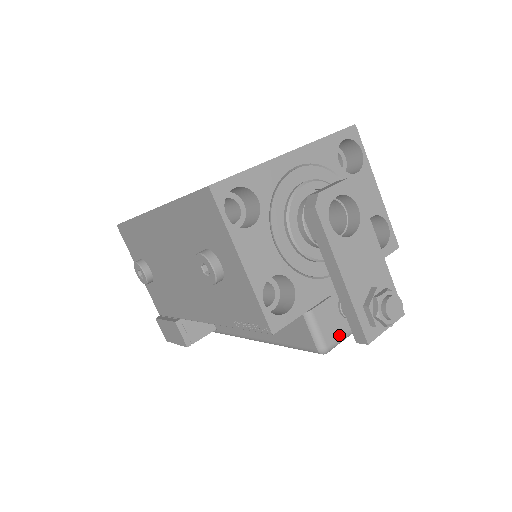
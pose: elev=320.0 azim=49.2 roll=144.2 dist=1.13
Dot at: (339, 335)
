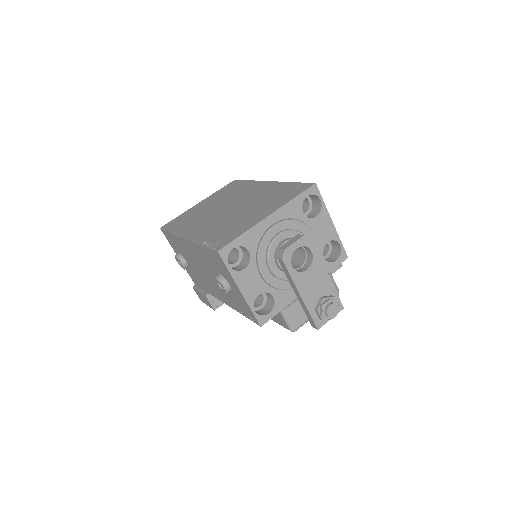
Dot at: (303, 320)
